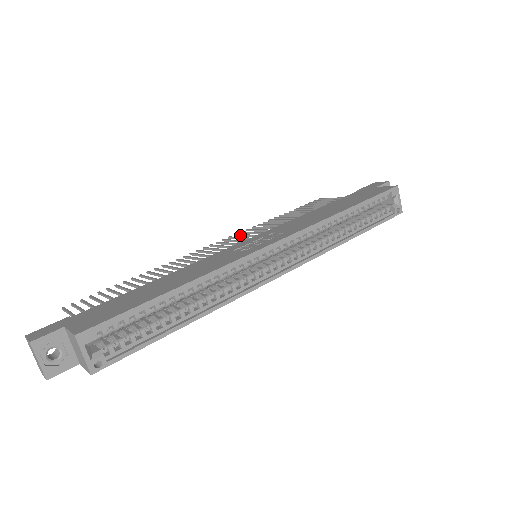
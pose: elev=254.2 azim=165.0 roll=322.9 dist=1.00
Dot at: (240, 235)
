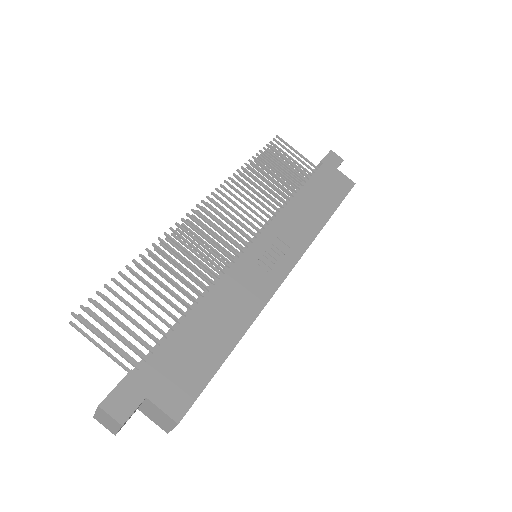
Dot at: (225, 196)
